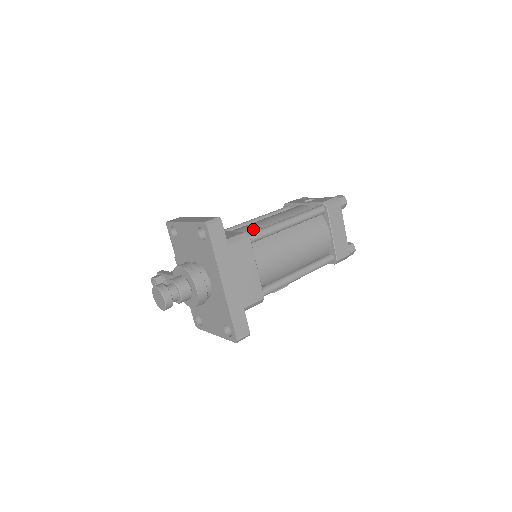
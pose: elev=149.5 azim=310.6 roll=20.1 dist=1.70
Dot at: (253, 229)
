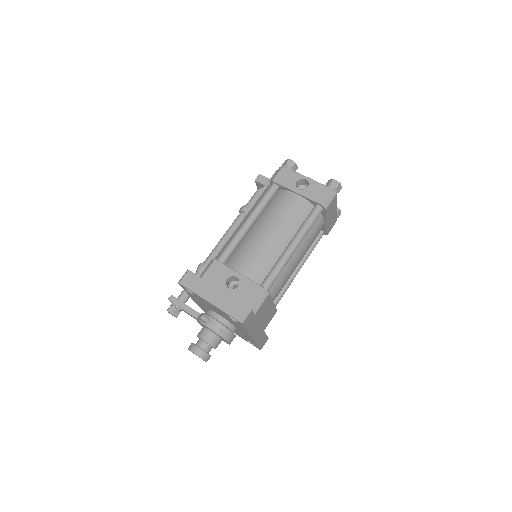
Dot at: (263, 263)
